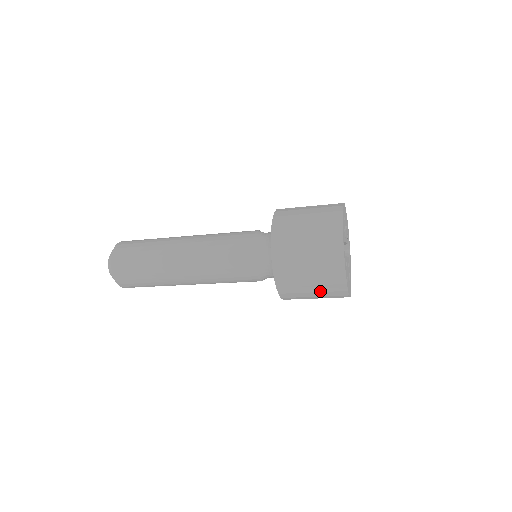
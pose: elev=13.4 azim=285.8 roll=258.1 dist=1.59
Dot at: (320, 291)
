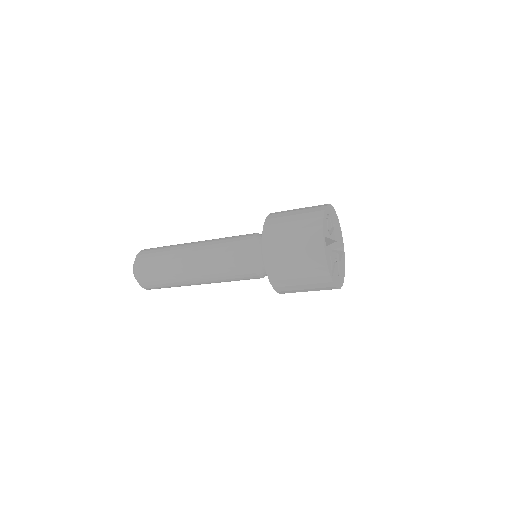
Dot at: (308, 283)
